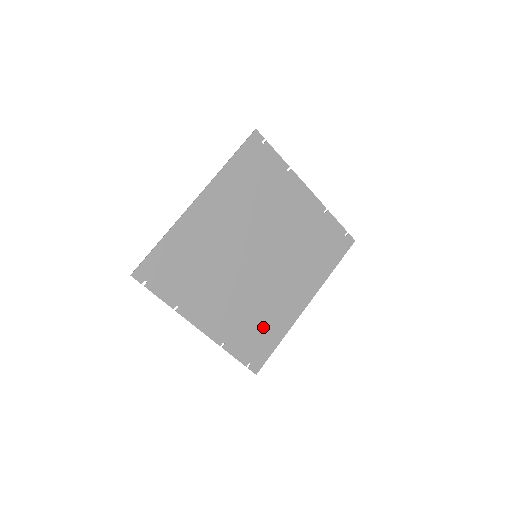
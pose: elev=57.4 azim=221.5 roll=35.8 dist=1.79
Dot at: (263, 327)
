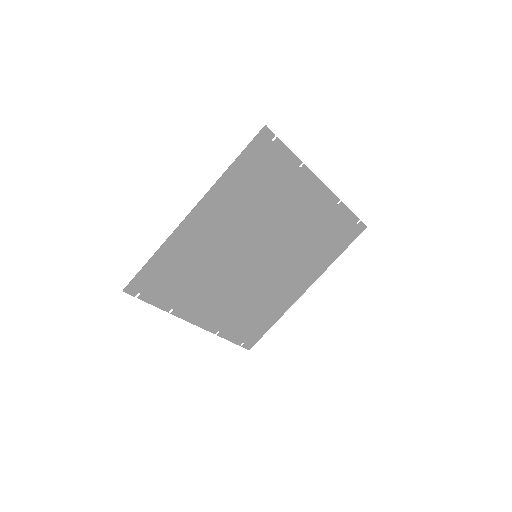
Dot at: (259, 314)
